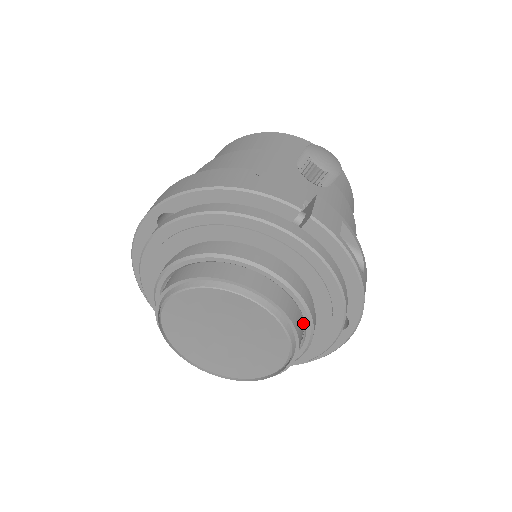
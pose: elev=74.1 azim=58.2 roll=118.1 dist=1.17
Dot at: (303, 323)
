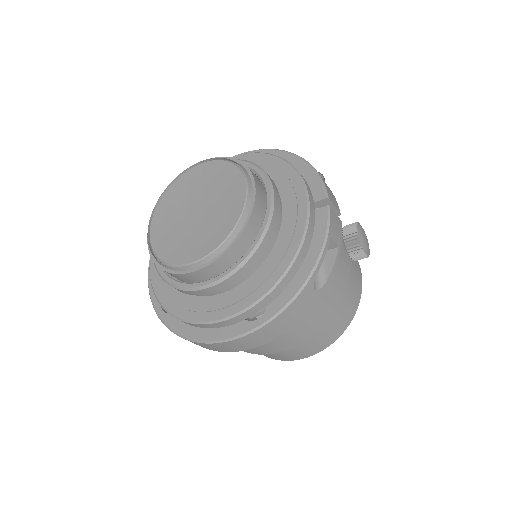
Dot at: occluded
